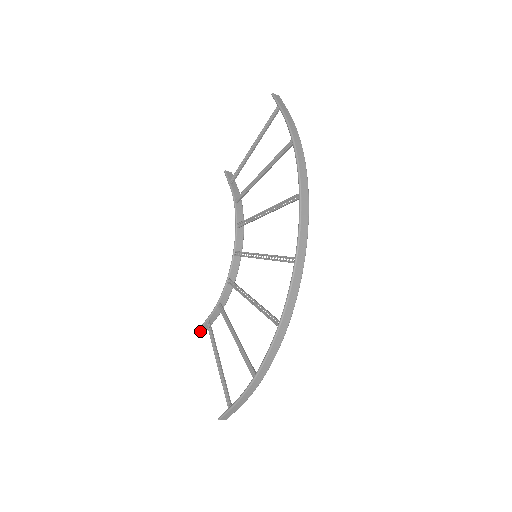
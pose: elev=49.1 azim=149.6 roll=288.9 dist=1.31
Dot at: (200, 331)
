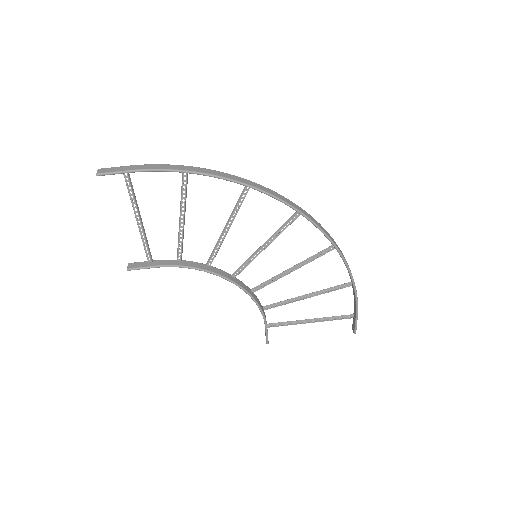
Dot at: (130, 264)
